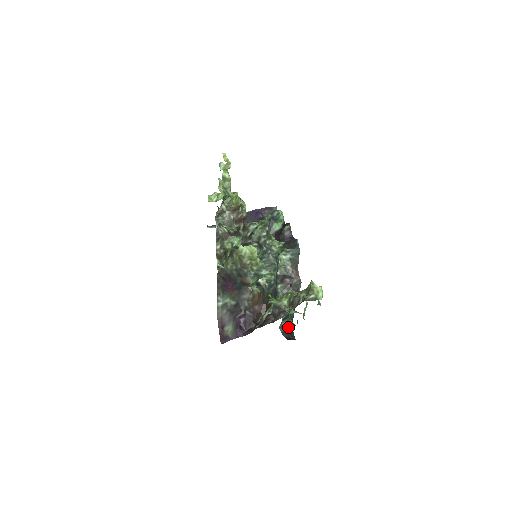
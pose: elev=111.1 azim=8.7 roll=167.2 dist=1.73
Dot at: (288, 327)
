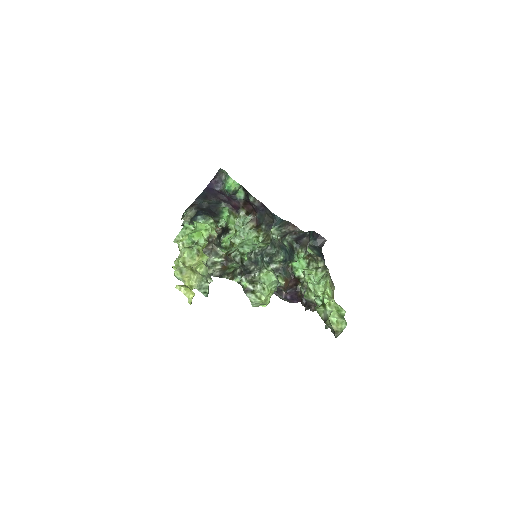
Dot at: (314, 237)
